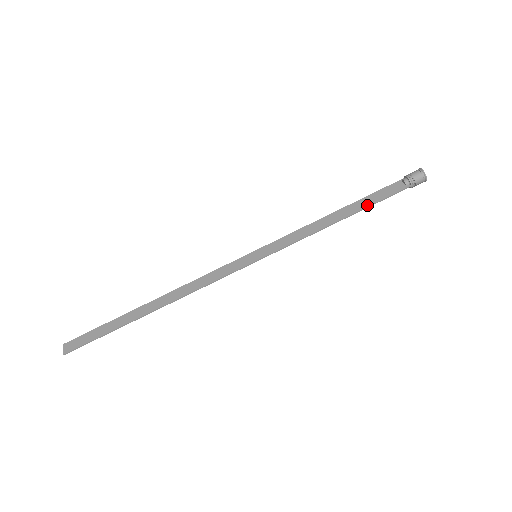
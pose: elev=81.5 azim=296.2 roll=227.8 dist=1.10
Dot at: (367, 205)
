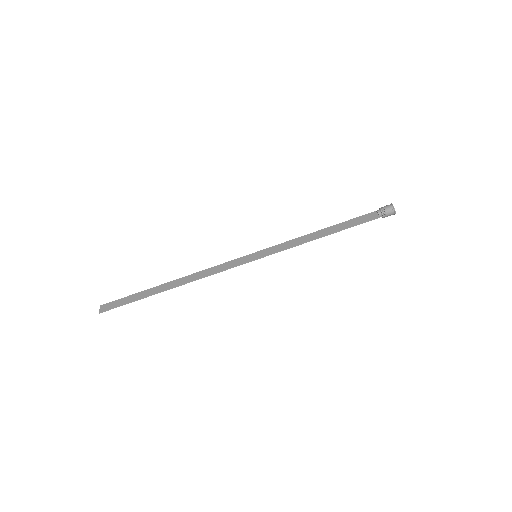
Dot at: (347, 227)
